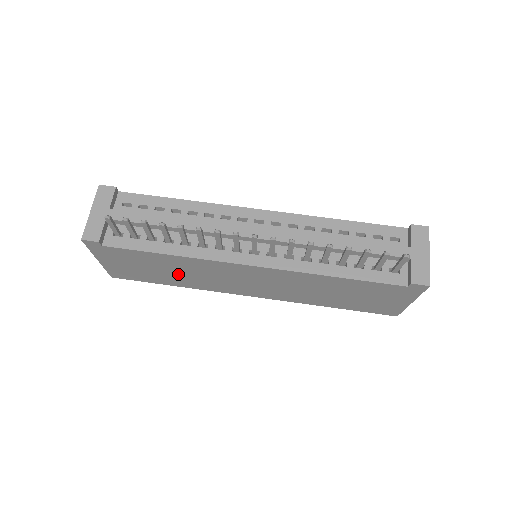
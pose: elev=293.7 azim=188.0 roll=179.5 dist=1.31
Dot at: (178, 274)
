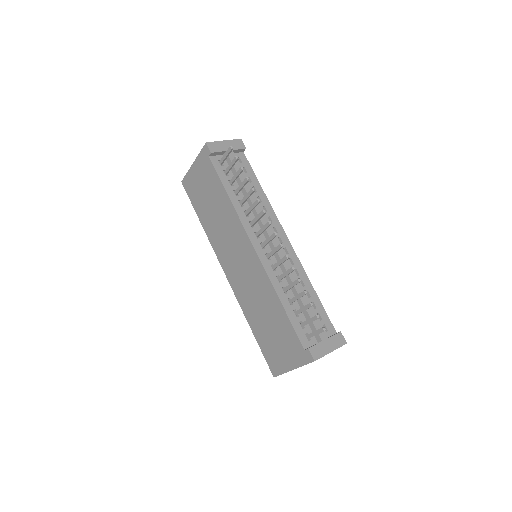
Dot at: (214, 215)
